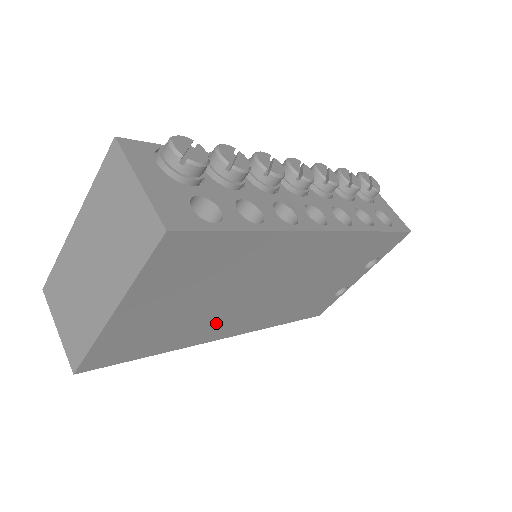
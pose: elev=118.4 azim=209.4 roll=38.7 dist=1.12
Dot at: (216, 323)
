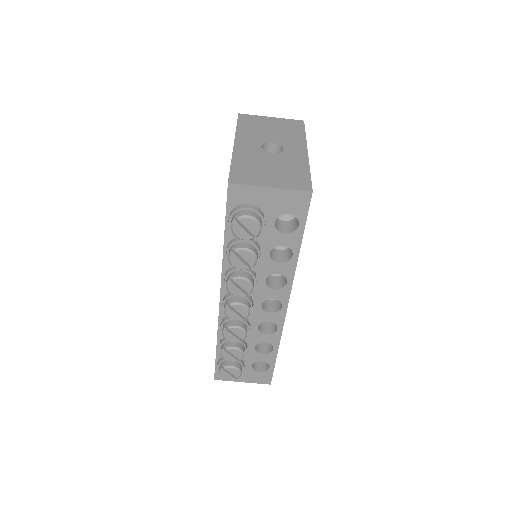
Dot at: occluded
